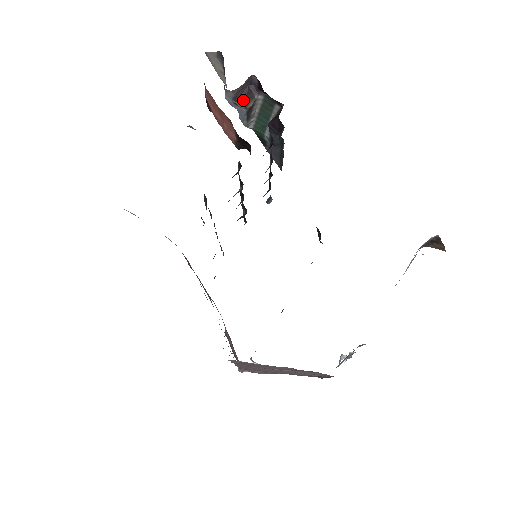
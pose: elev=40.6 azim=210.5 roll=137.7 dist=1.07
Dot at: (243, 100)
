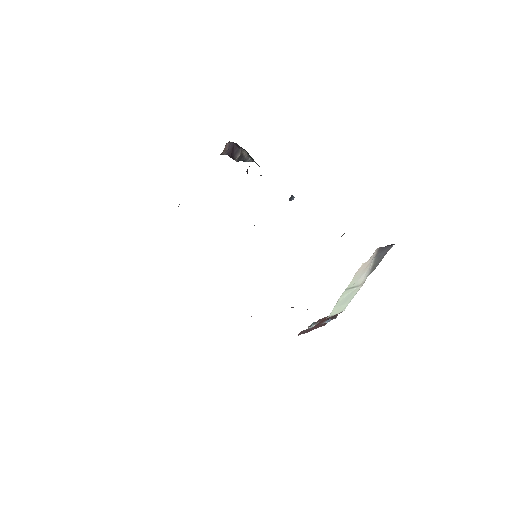
Dot at: (232, 154)
